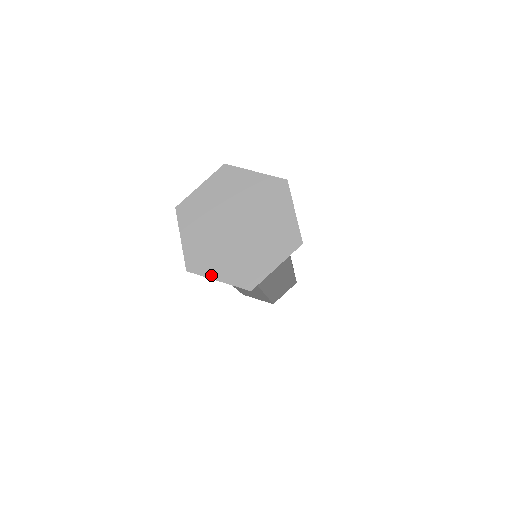
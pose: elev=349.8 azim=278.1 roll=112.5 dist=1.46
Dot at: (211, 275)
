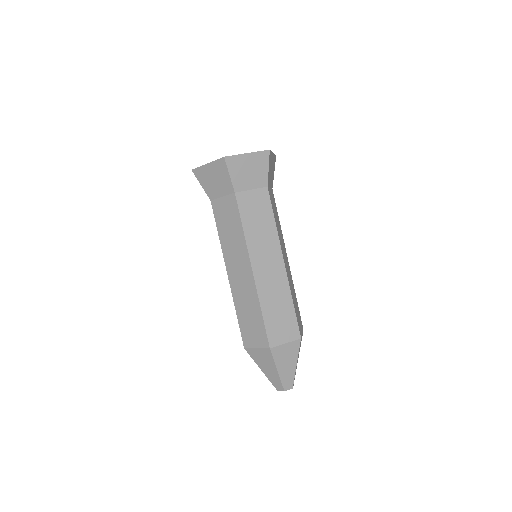
Dot at: (205, 165)
